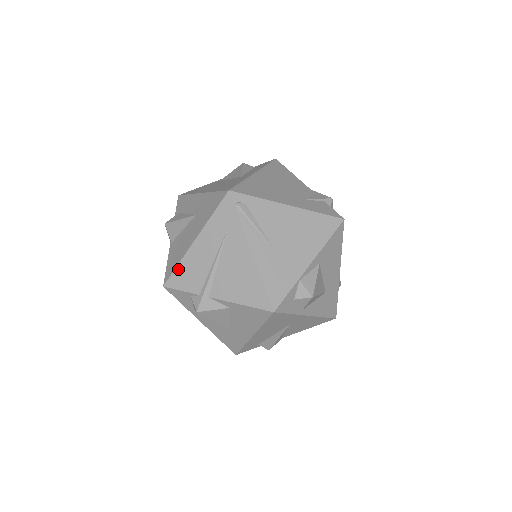
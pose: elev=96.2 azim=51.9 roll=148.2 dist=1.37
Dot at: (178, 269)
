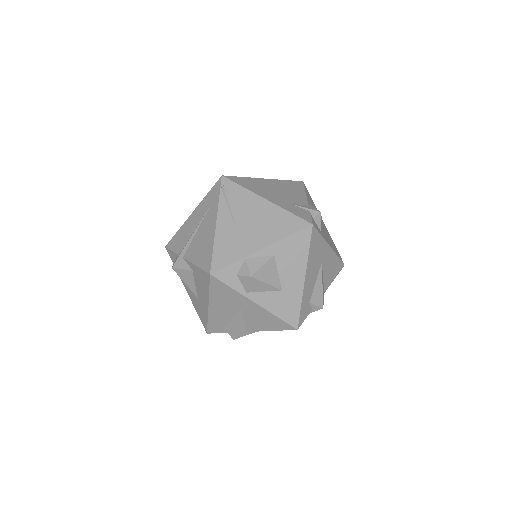
Dot at: (177, 234)
